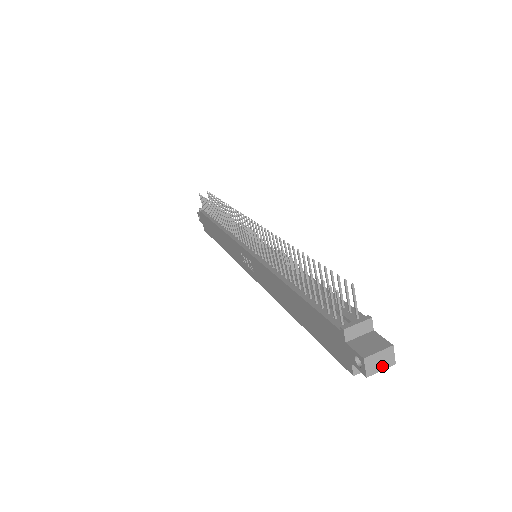
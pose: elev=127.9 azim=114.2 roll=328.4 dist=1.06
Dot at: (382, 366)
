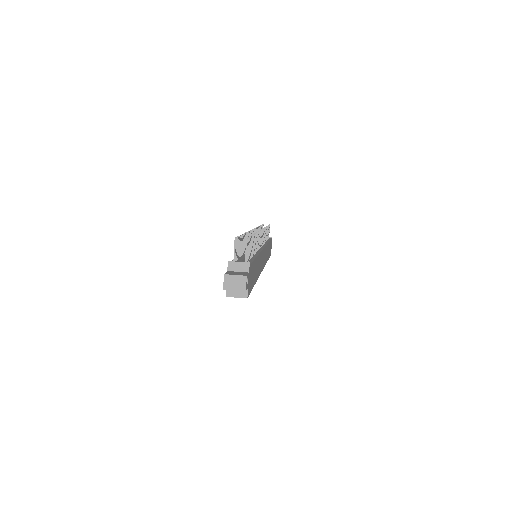
Dot at: (236, 287)
